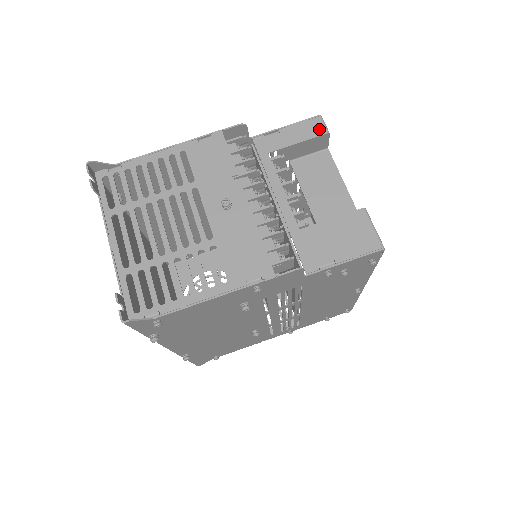
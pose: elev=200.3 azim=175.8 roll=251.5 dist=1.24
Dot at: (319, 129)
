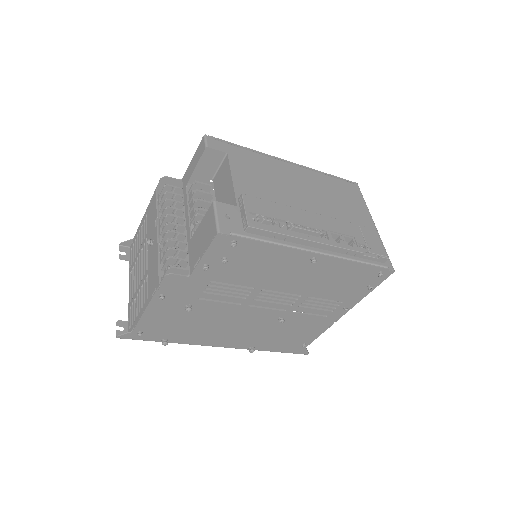
Dot at: (202, 148)
